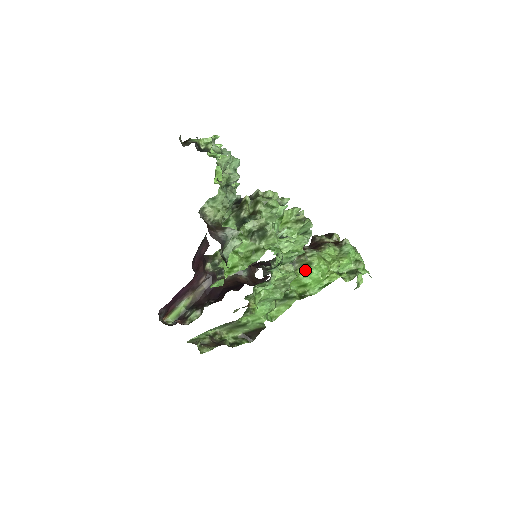
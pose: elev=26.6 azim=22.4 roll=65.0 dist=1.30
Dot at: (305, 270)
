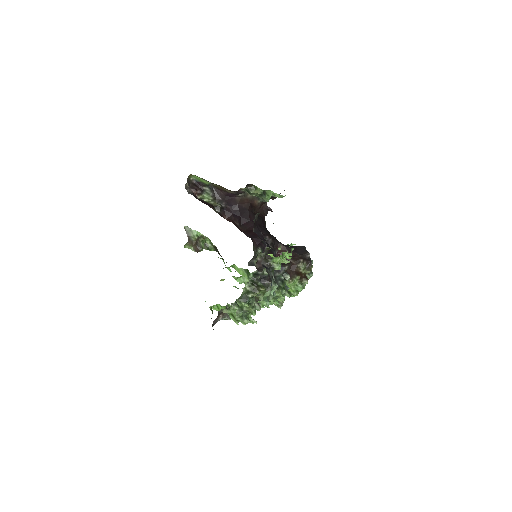
Dot at: occluded
